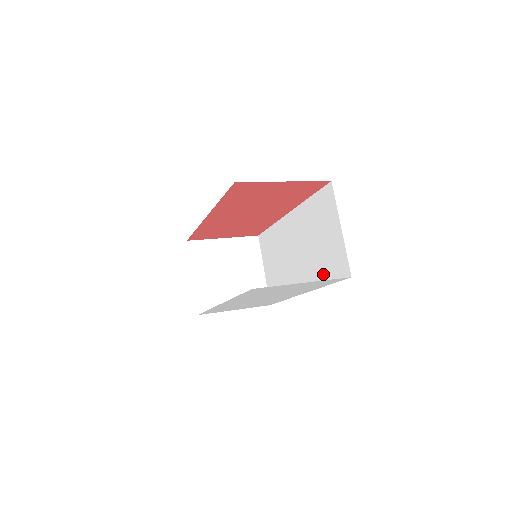
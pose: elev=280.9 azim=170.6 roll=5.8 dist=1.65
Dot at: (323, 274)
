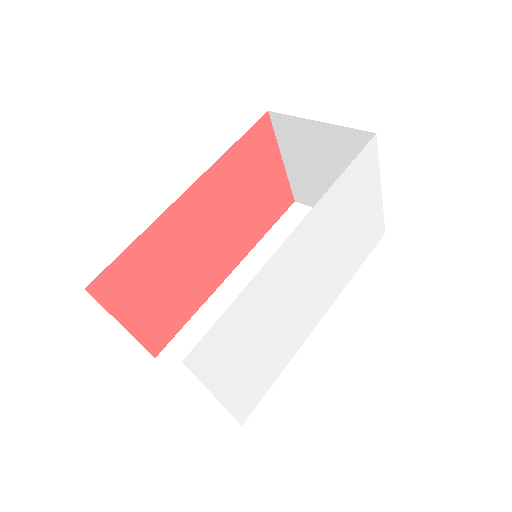
Dot at: occluded
